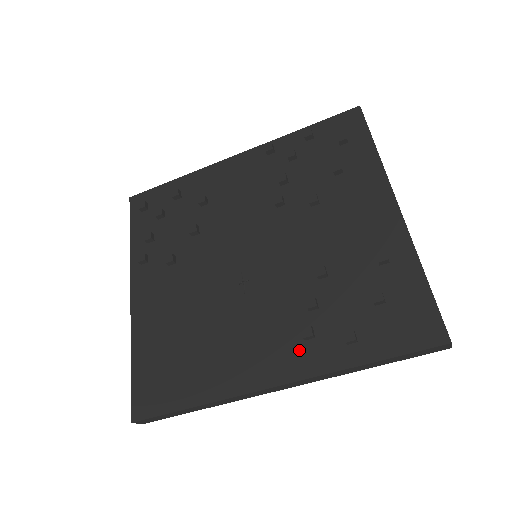
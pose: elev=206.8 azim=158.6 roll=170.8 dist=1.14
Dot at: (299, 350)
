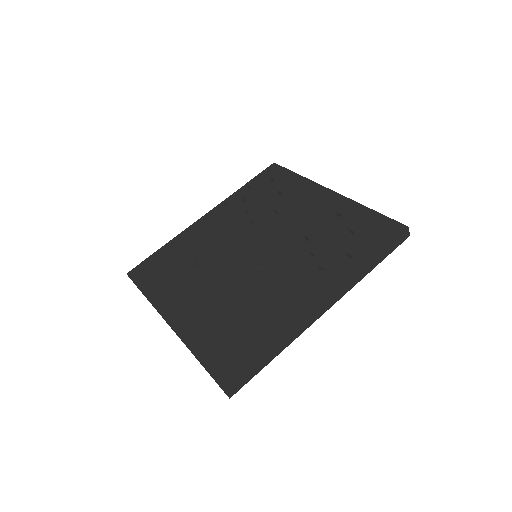
Dot at: (324, 278)
